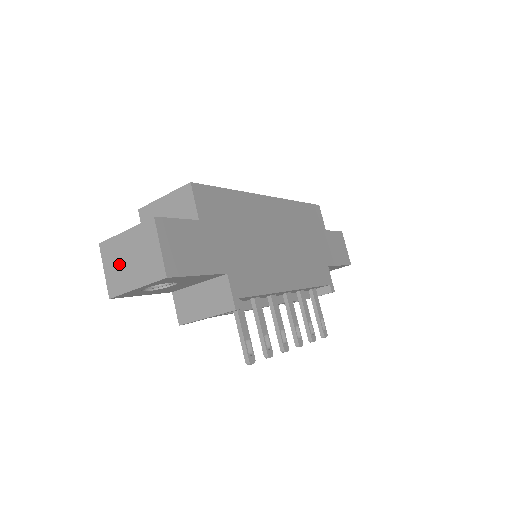
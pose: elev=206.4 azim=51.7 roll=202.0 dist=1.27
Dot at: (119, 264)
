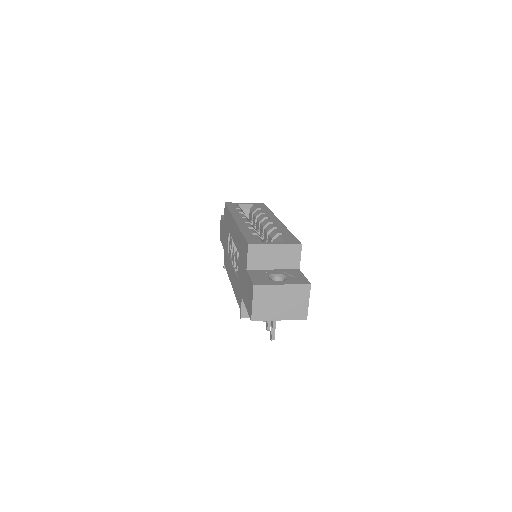
Dot at: (269, 303)
